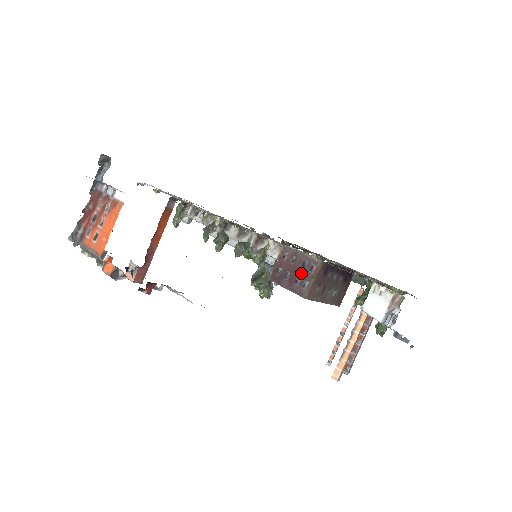
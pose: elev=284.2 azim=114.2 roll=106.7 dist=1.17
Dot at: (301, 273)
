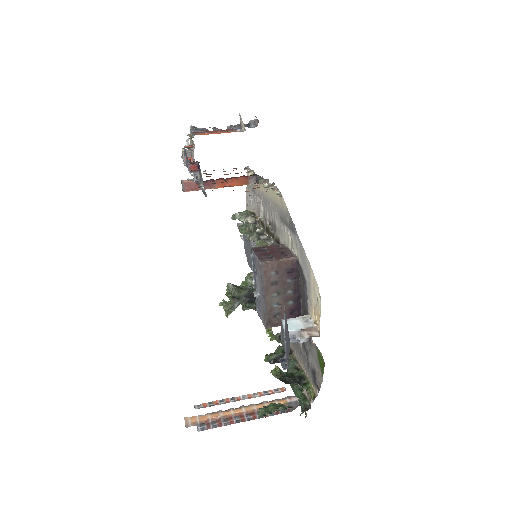
Dot at: (276, 254)
